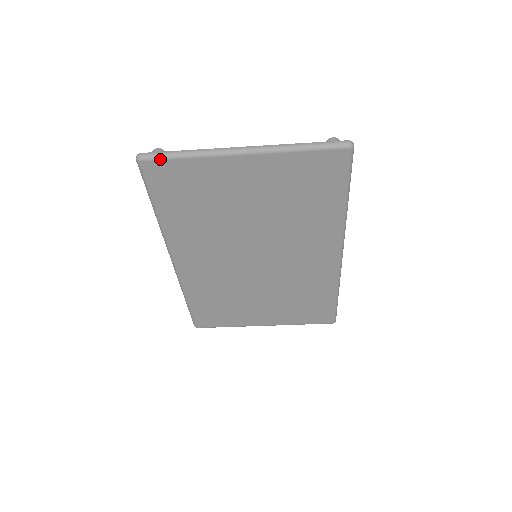
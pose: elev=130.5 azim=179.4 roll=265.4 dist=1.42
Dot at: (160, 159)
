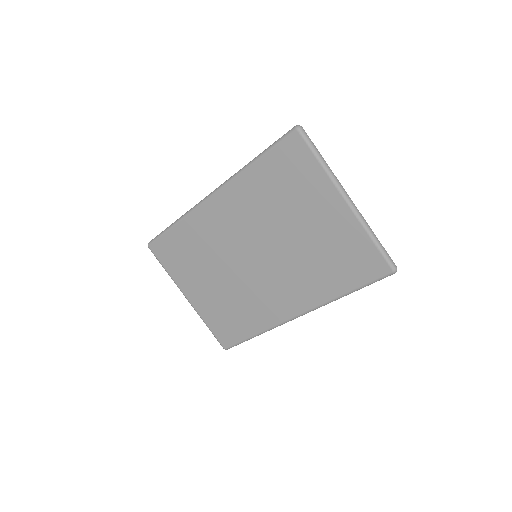
Dot at: (307, 144)
